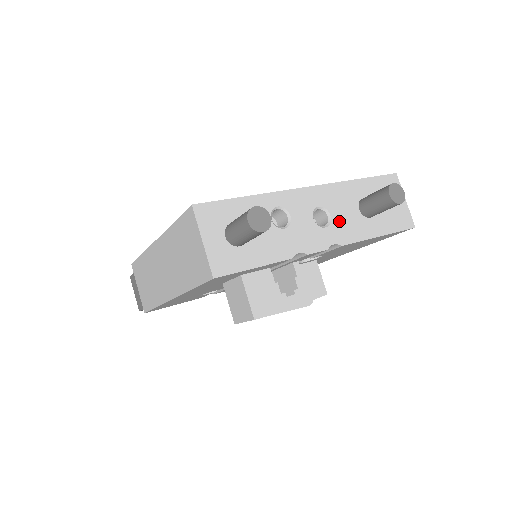
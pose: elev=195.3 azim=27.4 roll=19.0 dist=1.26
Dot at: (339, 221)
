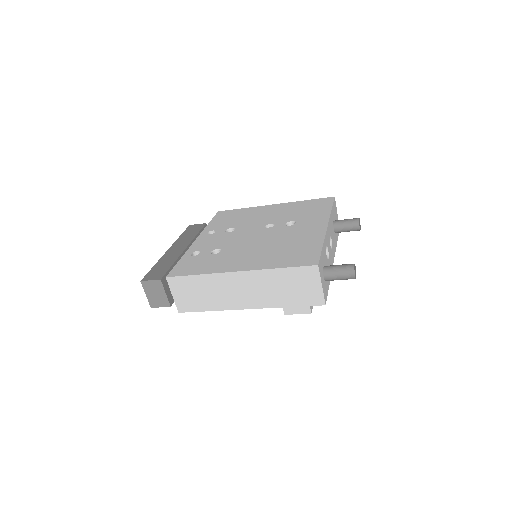
Dot at: (333, 241)
